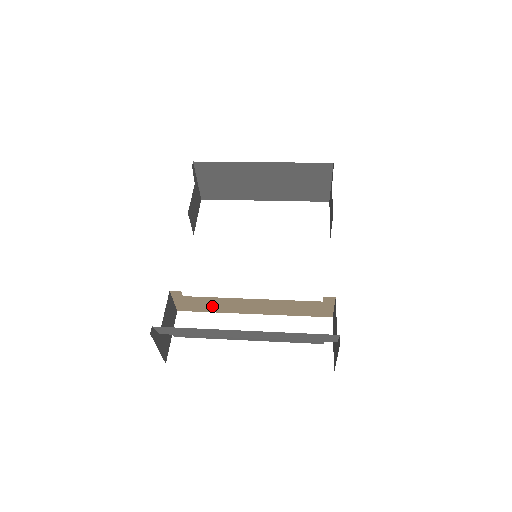
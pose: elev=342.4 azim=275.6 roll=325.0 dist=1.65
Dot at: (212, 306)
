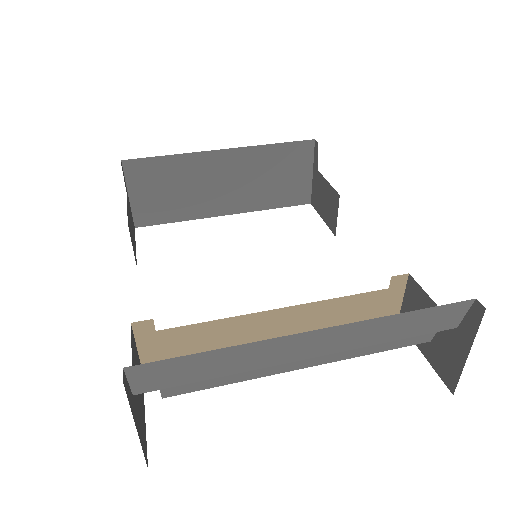
Dot at: (208, 344)
